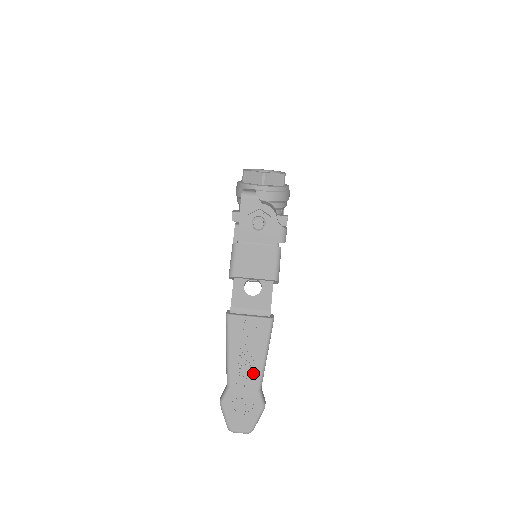
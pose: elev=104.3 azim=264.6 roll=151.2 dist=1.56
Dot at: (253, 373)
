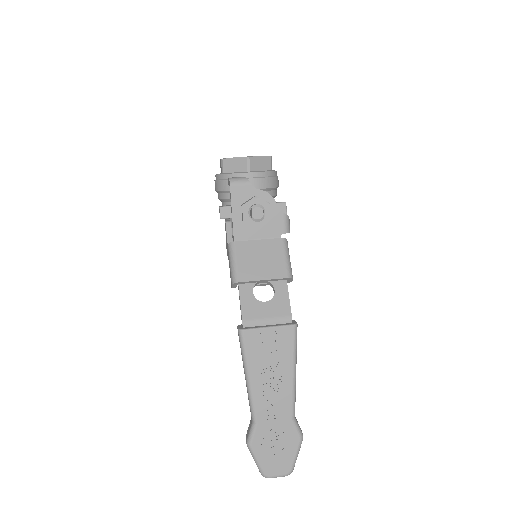
Dot at: (283, 397)
